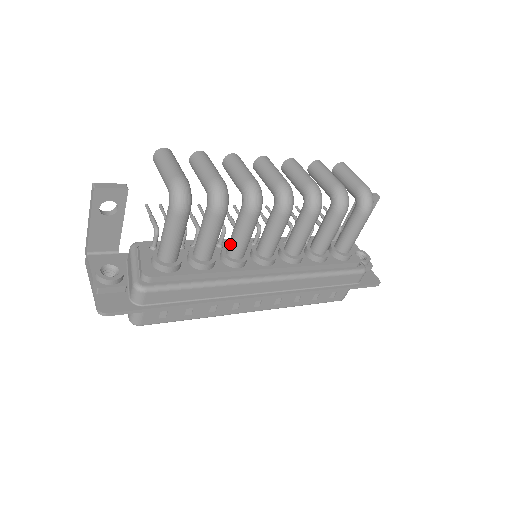
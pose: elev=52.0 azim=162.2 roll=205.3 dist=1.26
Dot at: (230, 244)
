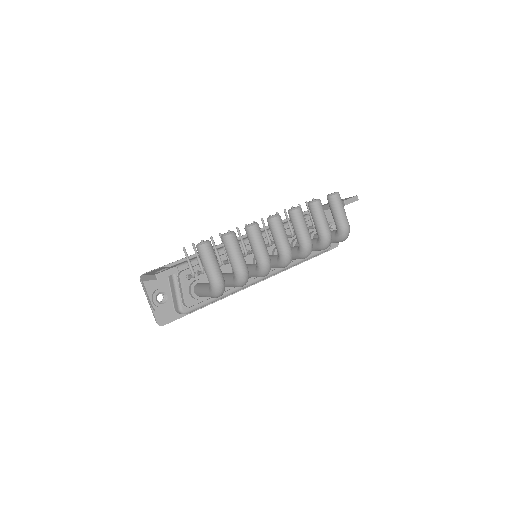
Dot at: occluded
